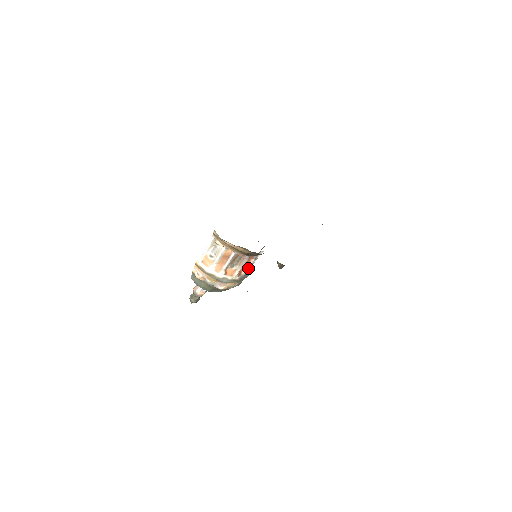
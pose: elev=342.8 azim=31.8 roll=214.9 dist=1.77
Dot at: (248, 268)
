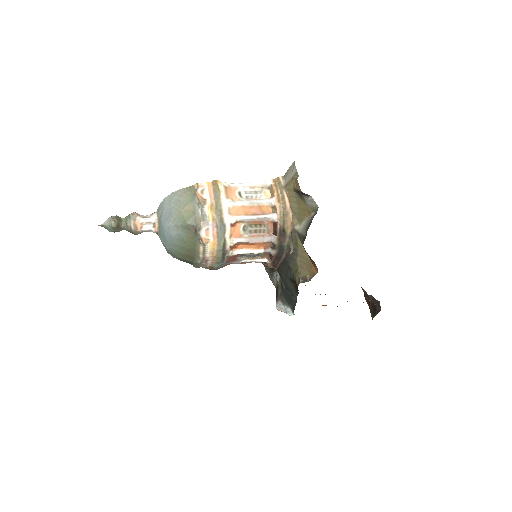
Dot at: (235, 257)
